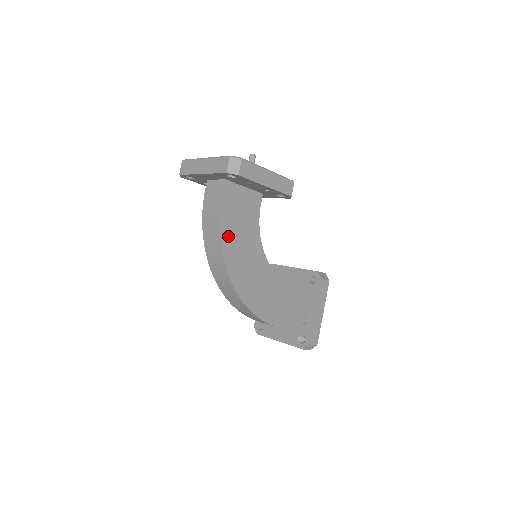
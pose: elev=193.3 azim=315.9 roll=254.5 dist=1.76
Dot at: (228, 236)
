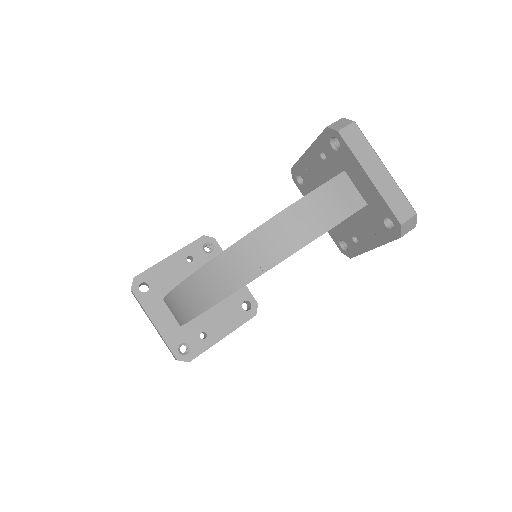
Dot at: occluded
